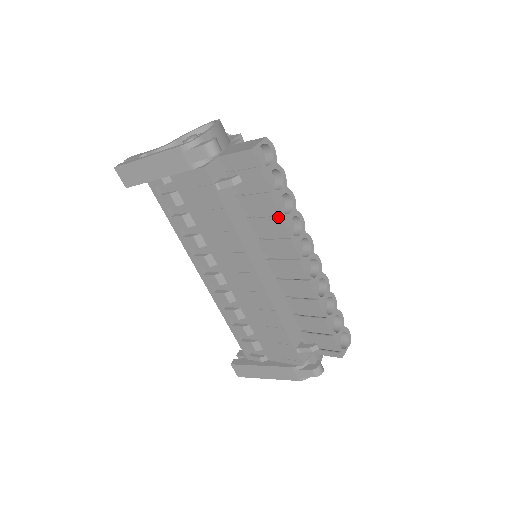
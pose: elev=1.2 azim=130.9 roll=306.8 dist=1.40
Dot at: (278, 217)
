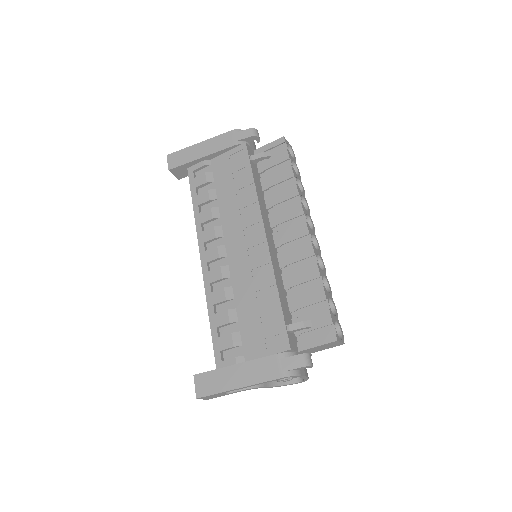
Dot at: (293, 185)
